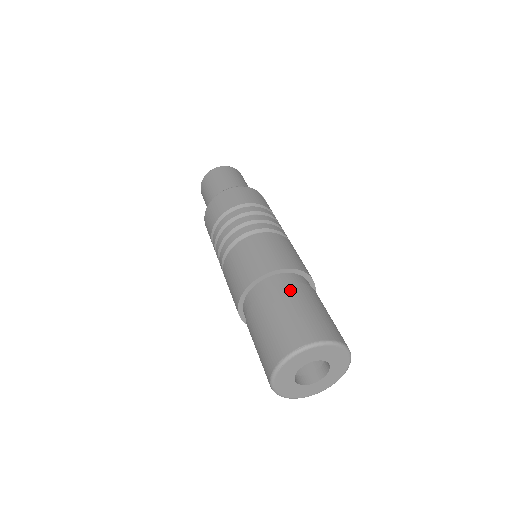
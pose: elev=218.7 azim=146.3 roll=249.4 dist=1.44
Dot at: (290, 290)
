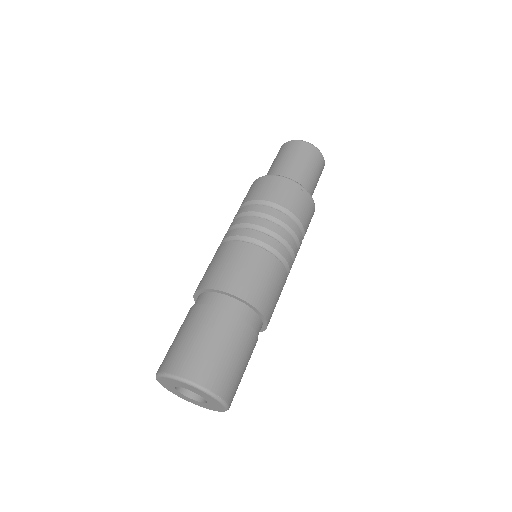
Dot at: (206, 314)
